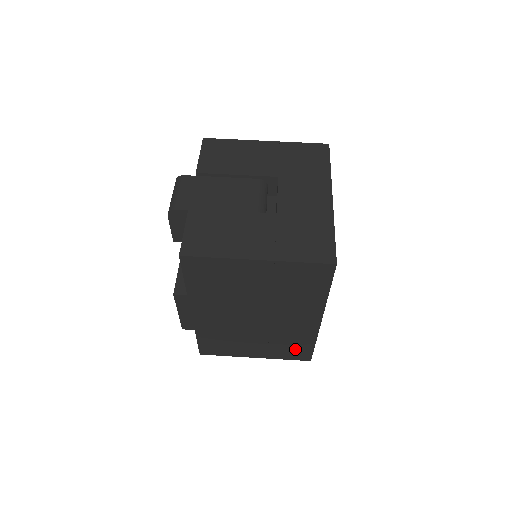
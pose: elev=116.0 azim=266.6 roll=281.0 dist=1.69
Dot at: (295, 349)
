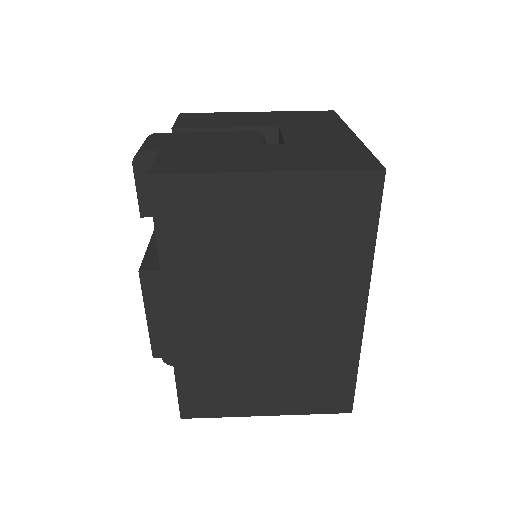
Dot at: (327, 386)
